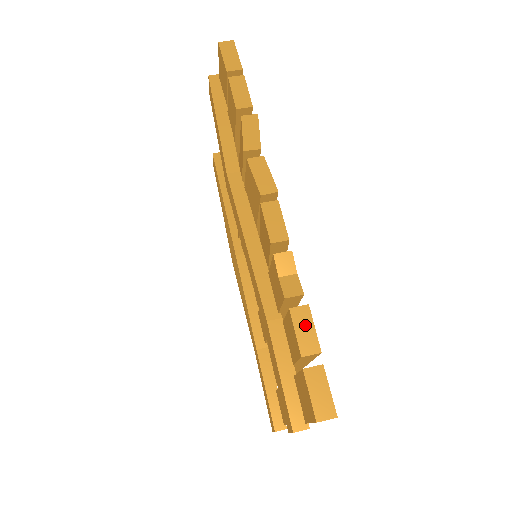
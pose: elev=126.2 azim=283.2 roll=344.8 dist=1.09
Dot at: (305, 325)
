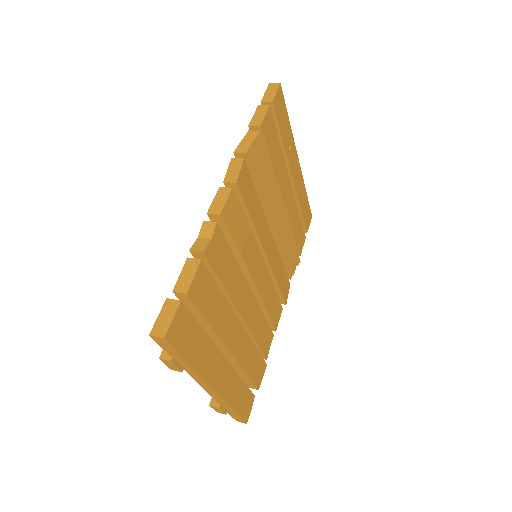
Dot at: (189, 272)
